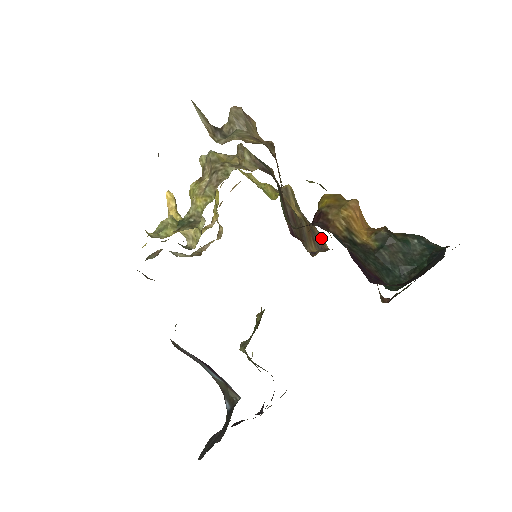
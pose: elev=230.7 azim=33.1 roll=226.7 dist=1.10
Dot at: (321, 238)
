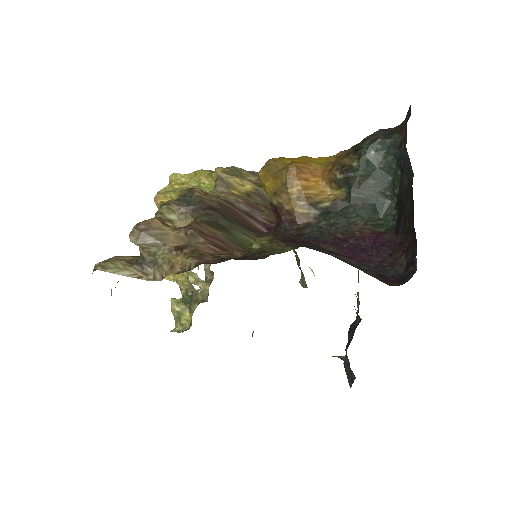
Dot at: occluded
